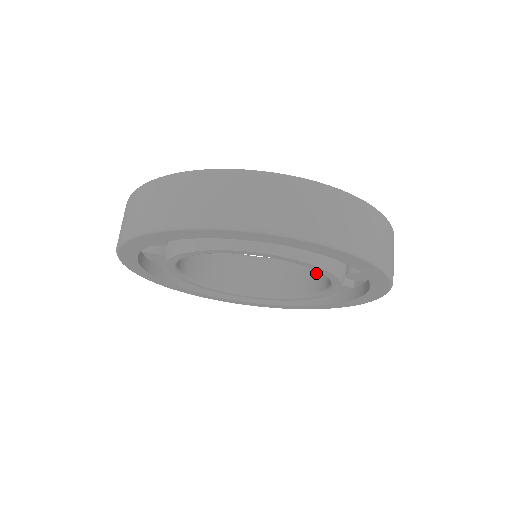
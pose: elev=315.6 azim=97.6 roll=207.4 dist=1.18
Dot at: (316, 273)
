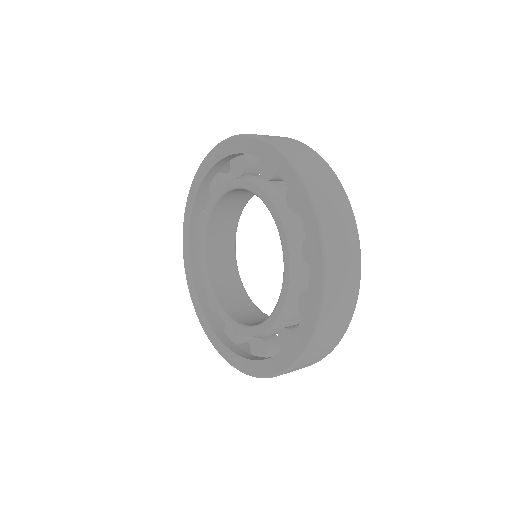
Dot at: occluded
